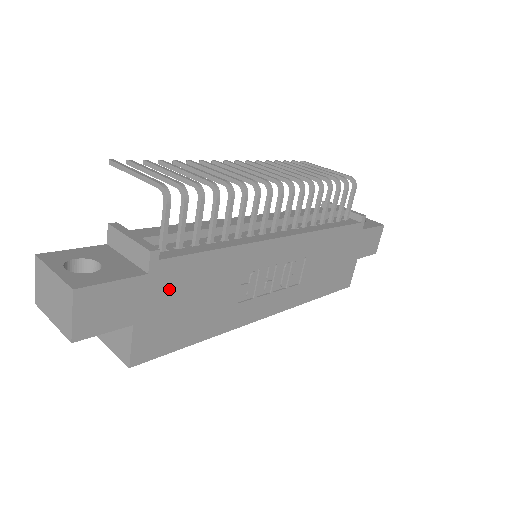
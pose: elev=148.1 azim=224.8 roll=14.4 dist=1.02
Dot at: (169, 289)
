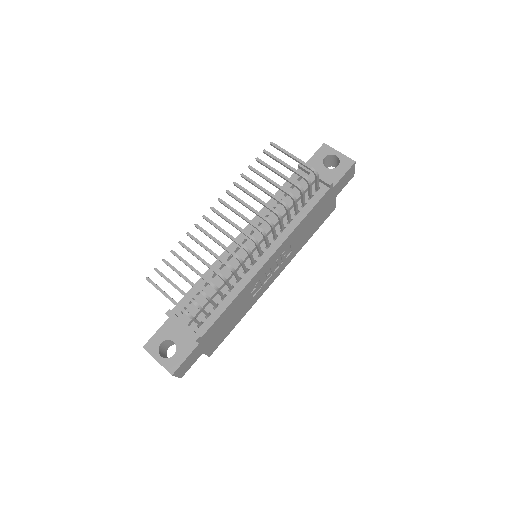
Dot at: (212, 334)
